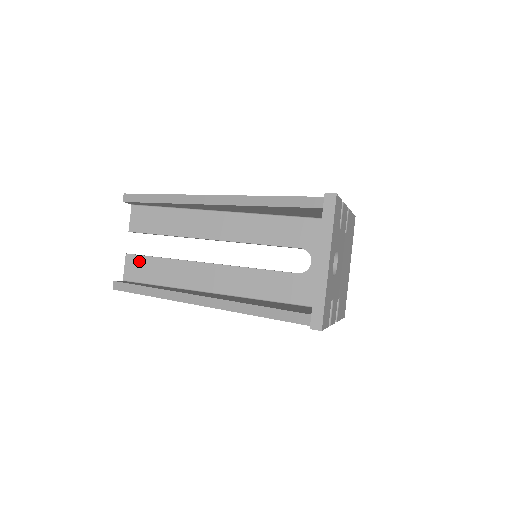
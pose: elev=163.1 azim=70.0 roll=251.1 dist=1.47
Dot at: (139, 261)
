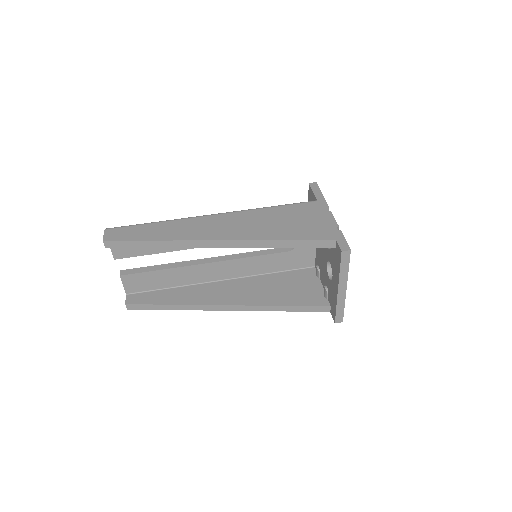
Dot at: (137, 278)
